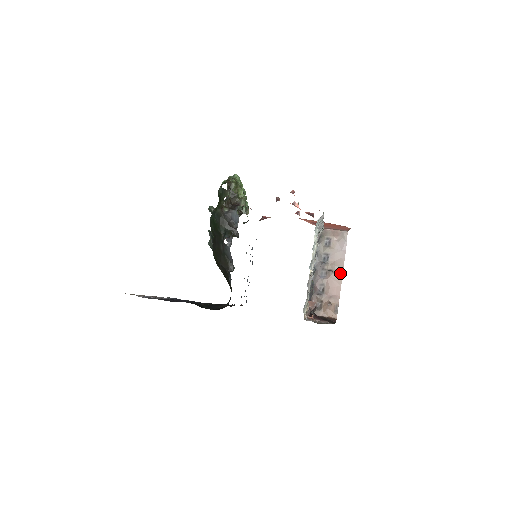
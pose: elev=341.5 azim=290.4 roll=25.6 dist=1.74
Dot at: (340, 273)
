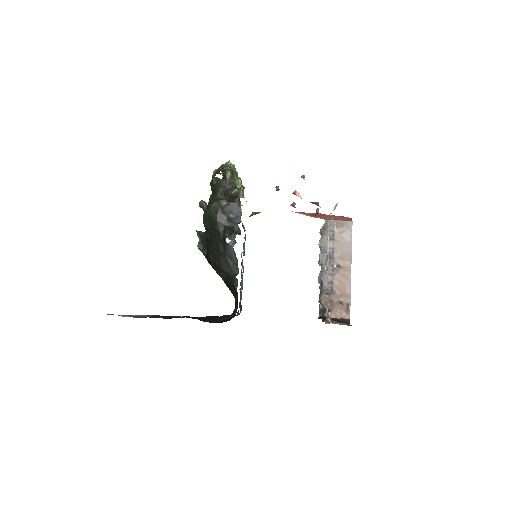
Dot at: (348, 268)
